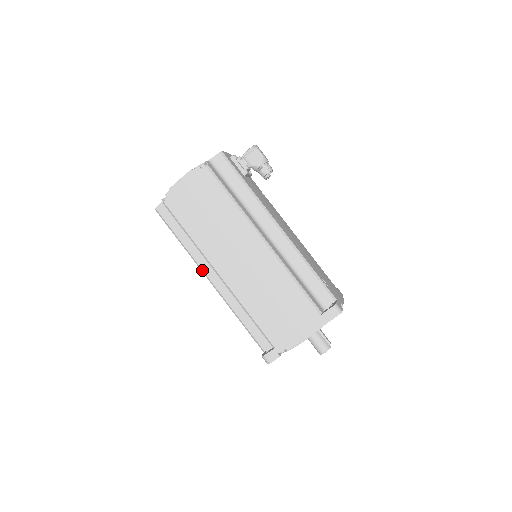
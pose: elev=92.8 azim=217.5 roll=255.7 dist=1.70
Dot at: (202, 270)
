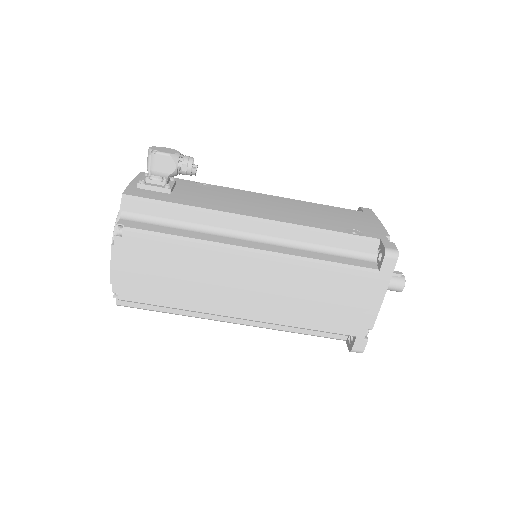
Dot at: occluded
